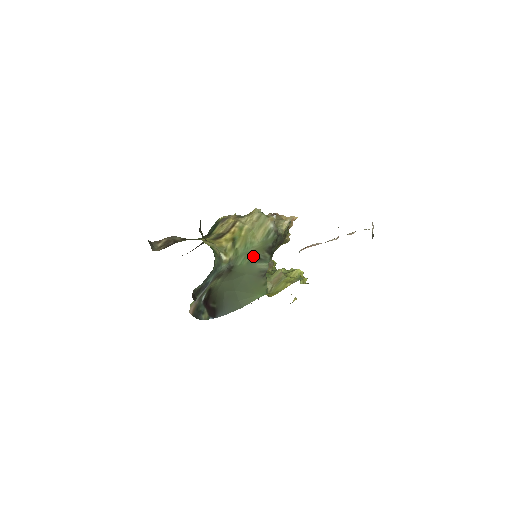
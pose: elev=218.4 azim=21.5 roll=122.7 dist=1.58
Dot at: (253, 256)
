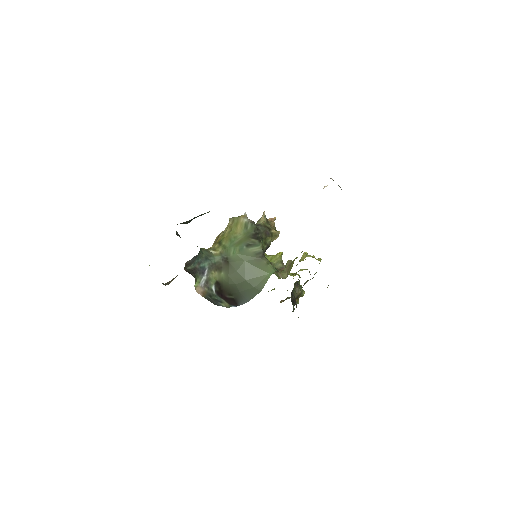
Dot at: (241, 245)
